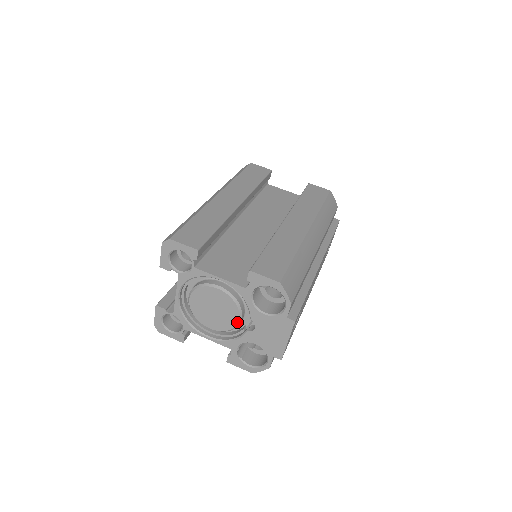
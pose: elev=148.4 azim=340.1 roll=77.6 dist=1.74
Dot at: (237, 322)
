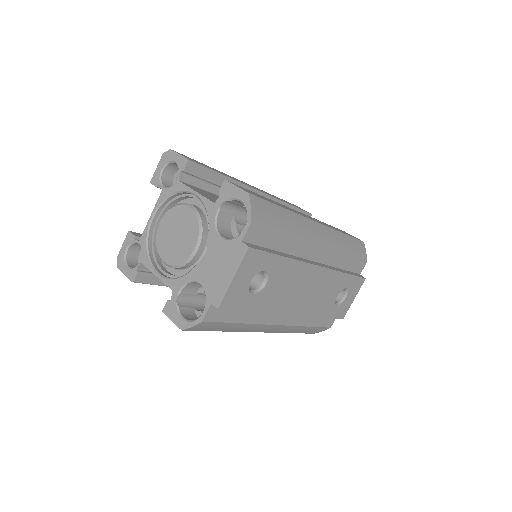
Dot at: (192, 252)
